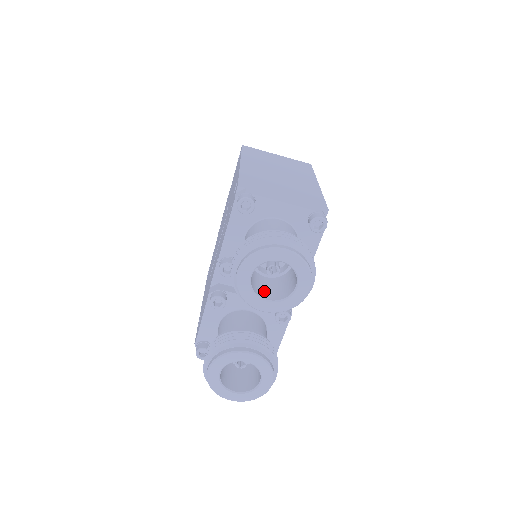
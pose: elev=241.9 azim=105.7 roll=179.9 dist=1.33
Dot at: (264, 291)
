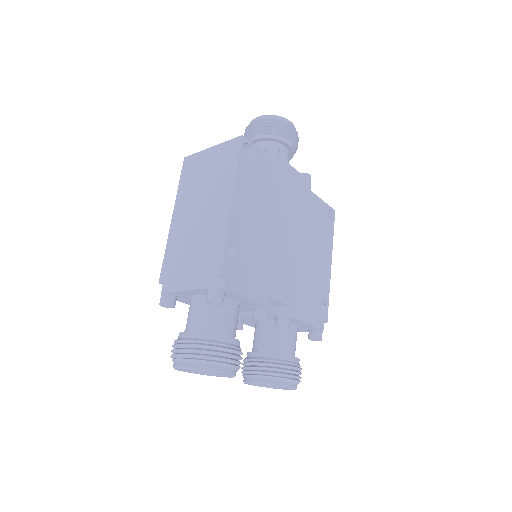
Dot at: occluded
